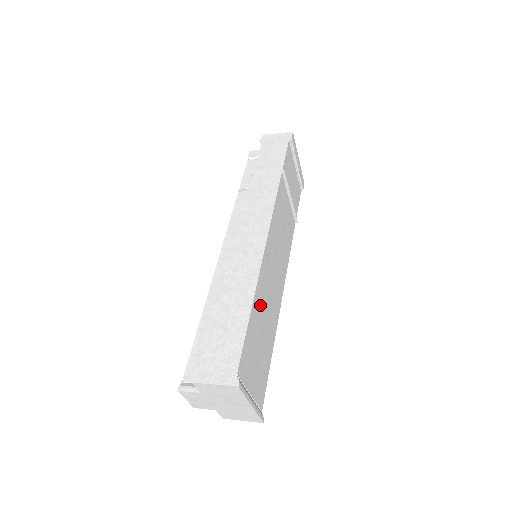
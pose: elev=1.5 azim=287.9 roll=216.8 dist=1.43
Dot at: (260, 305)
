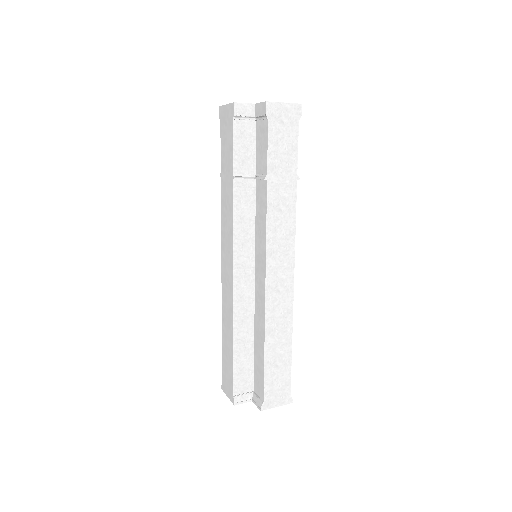
Dot at: occluded
